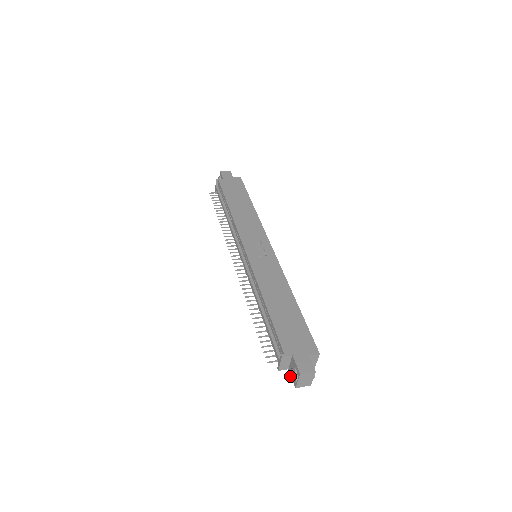
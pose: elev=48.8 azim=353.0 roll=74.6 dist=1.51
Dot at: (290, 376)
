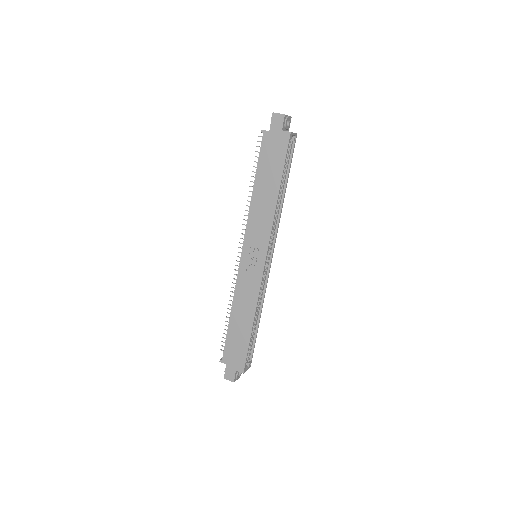
Dot at: occluded
